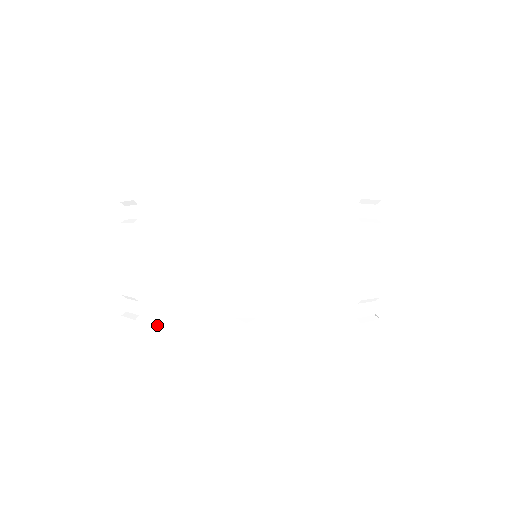
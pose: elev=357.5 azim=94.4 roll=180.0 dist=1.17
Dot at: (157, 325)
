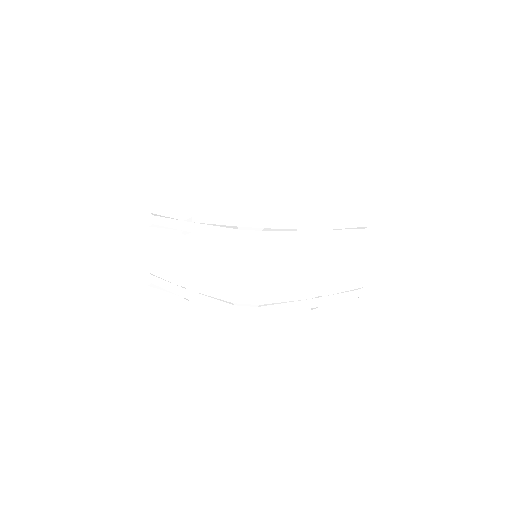
Dot at: (270, 323)
